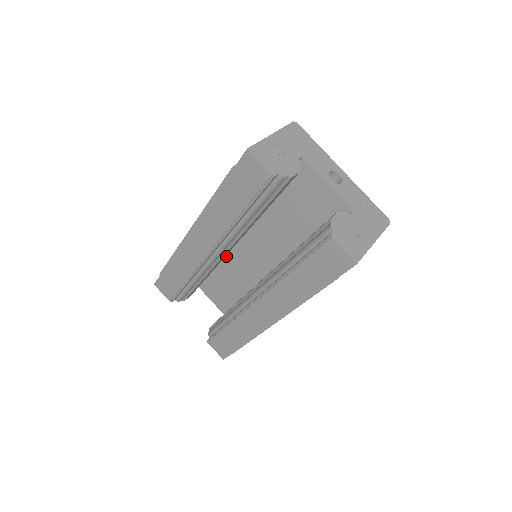
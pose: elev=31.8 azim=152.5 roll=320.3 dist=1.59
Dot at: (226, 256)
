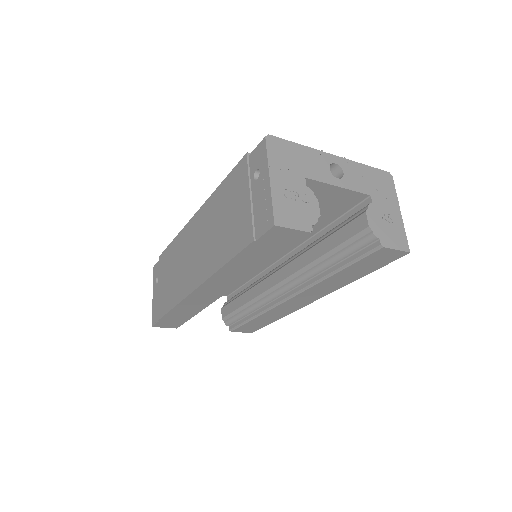
Dot at: occluded
